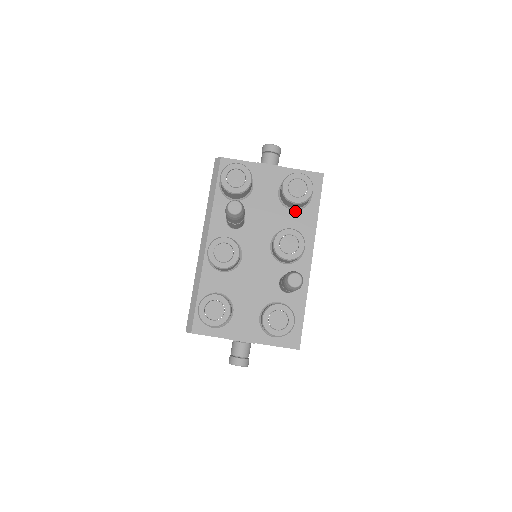
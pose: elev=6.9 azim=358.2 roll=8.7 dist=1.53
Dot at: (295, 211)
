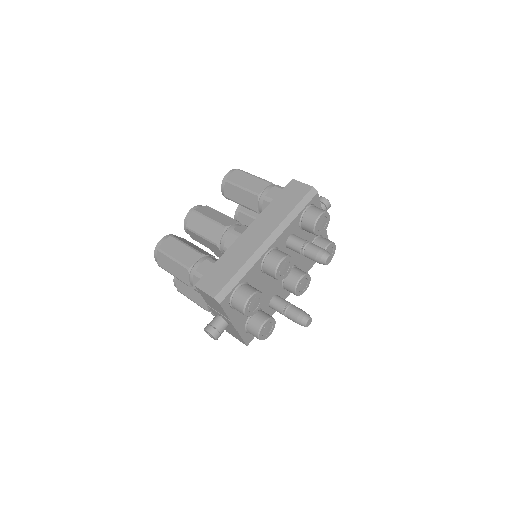
Dot at: (308, 258)
